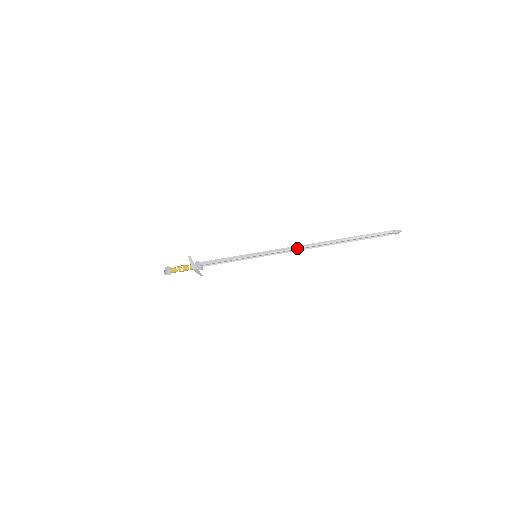
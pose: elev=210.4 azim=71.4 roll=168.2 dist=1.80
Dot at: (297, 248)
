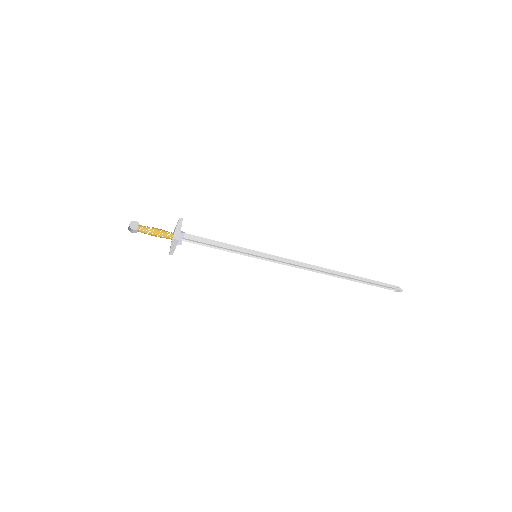
Dot at: (305, 266)
